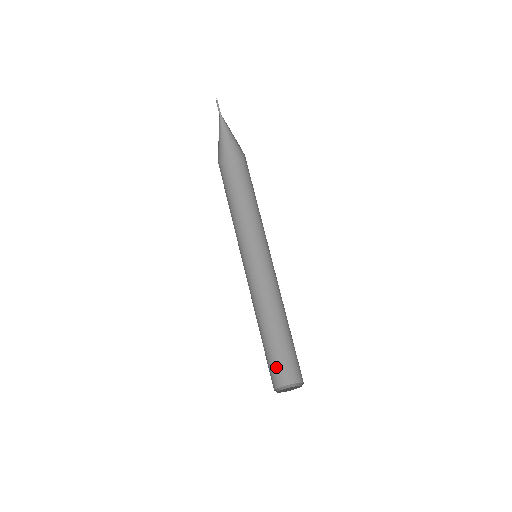
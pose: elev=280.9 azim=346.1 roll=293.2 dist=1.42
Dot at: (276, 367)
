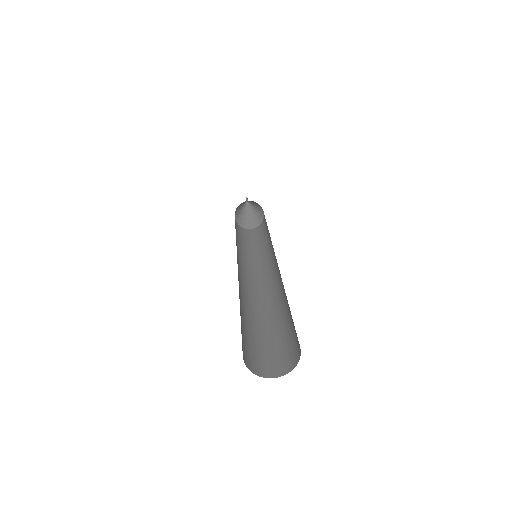
Dot at: (274, 355)
